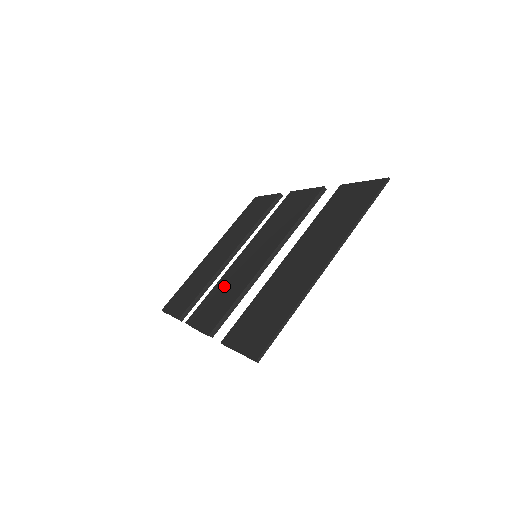
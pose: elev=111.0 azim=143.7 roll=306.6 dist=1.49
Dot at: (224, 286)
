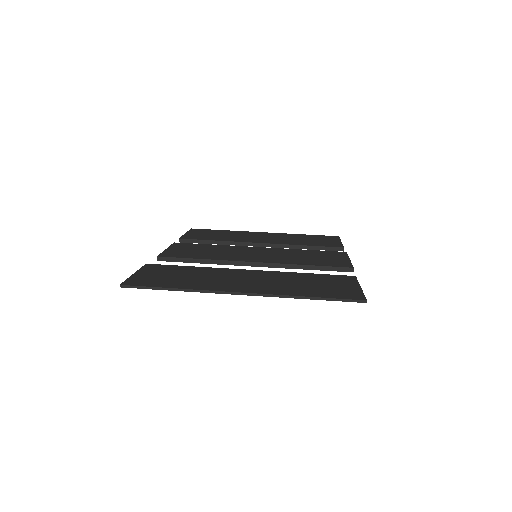
Dot at: (216, 249)
